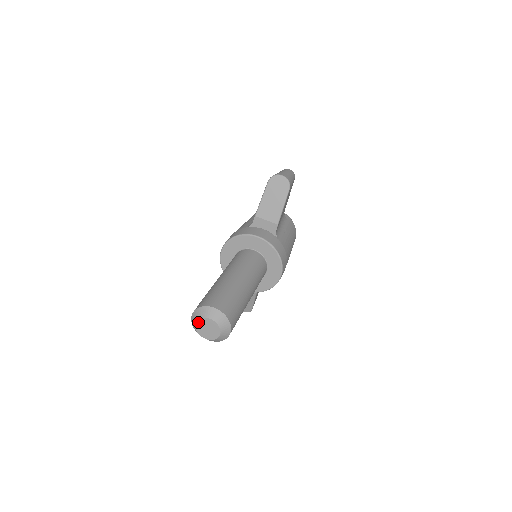
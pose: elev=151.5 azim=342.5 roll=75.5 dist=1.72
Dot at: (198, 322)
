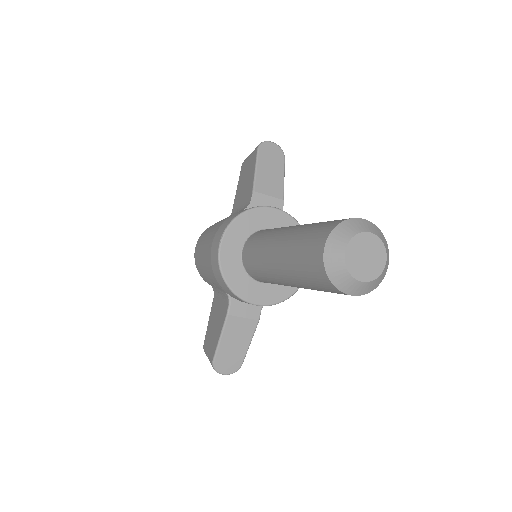
Dot at: (350, 246)
